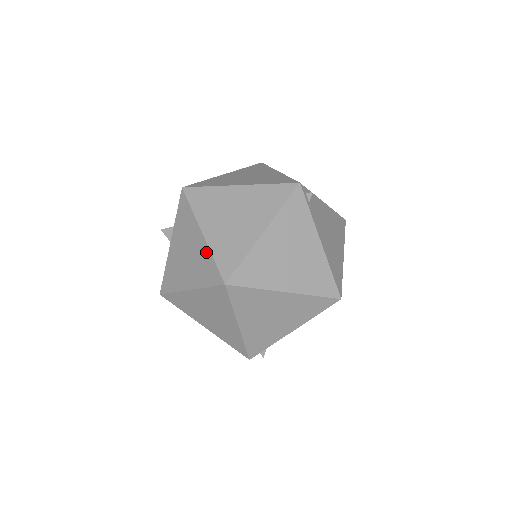
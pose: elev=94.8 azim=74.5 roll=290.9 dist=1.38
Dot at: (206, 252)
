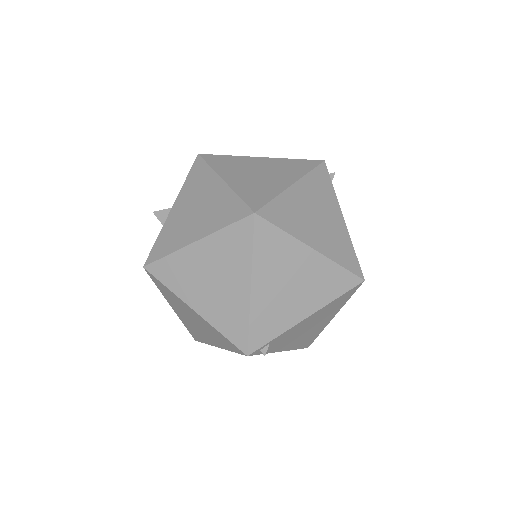
Dot at: (228, 194)
